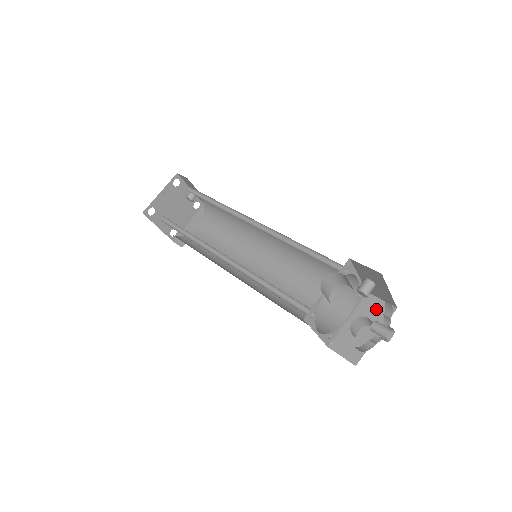
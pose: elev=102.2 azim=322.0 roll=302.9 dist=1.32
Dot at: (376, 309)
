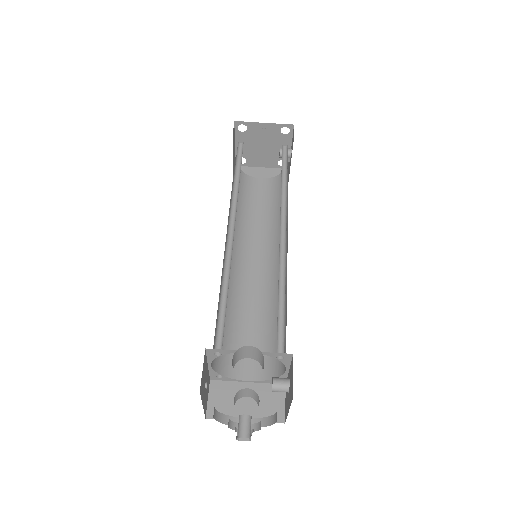
Dot at: (273, 403)
